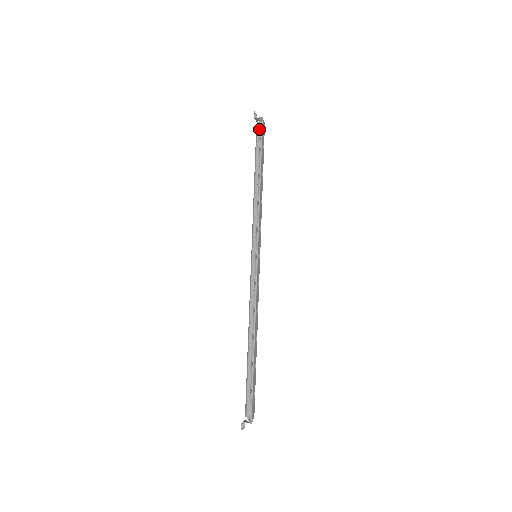
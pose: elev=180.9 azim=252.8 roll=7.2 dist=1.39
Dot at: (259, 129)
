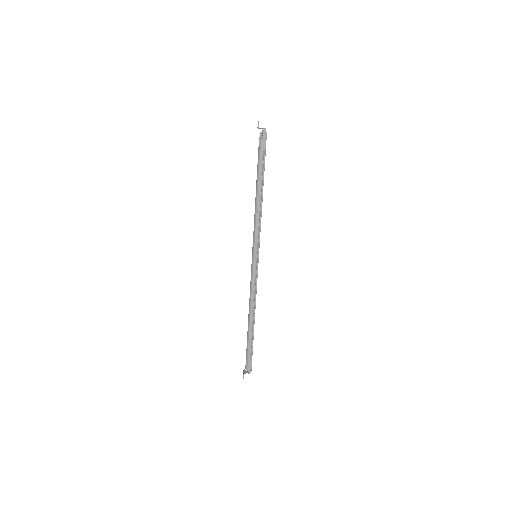
Dot at: (263, 142)
